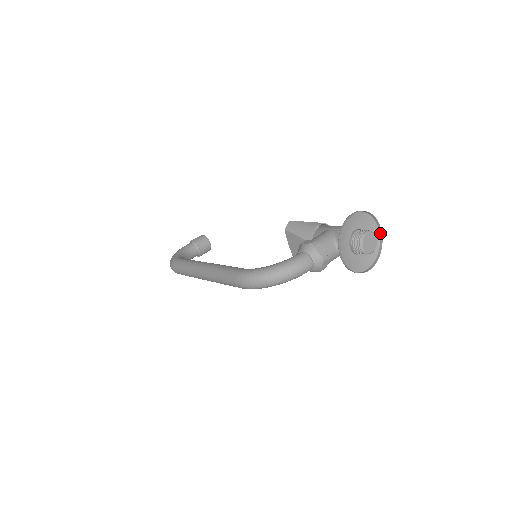
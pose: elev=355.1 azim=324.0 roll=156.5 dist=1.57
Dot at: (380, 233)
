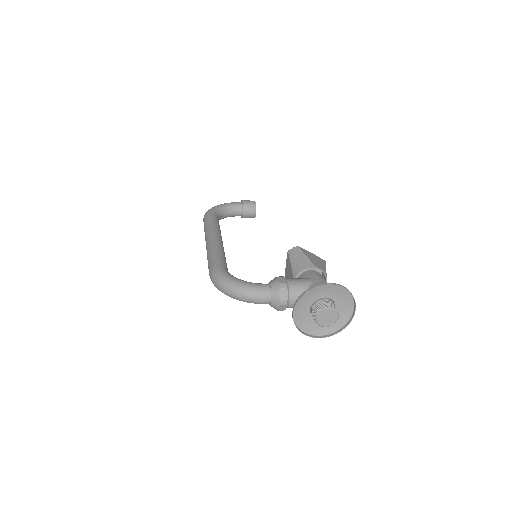
Dot at: (353, 313)
